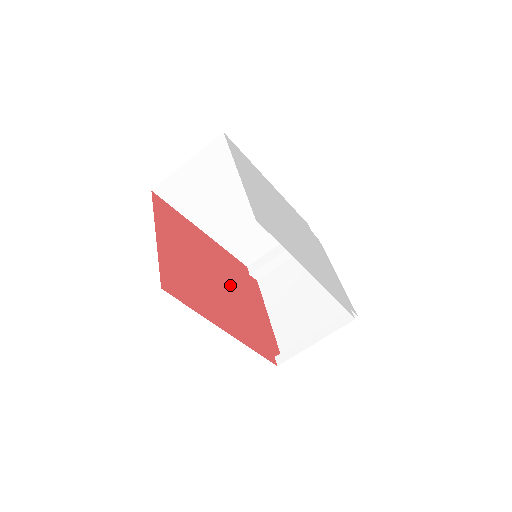
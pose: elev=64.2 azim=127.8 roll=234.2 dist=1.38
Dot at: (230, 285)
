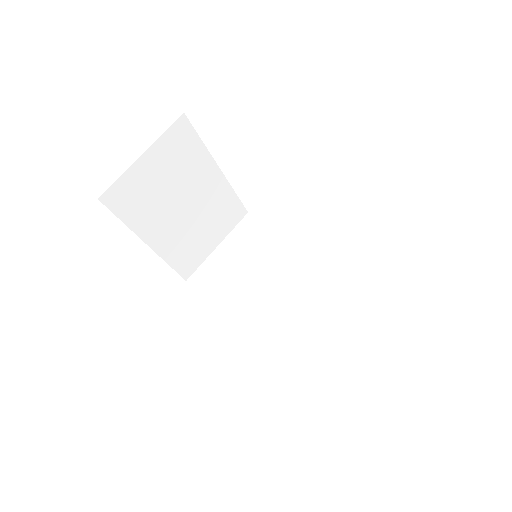
Dot at: occluded
